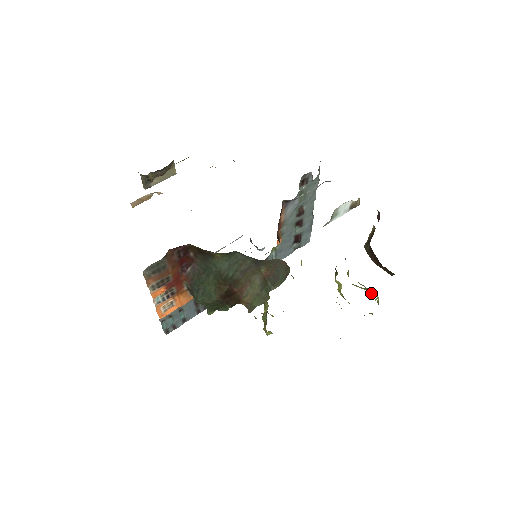
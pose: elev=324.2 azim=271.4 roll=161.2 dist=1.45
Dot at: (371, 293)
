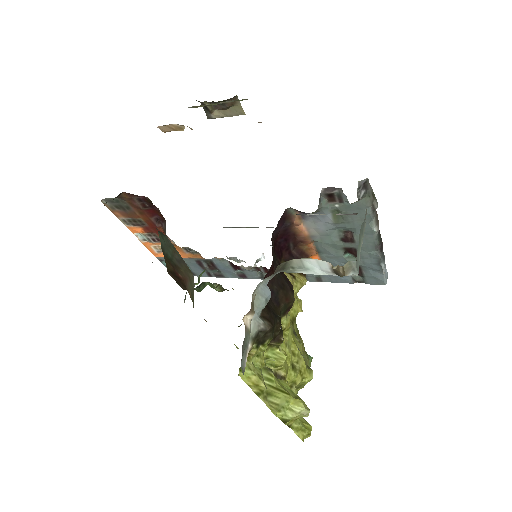
Dot at: (274, 401)
